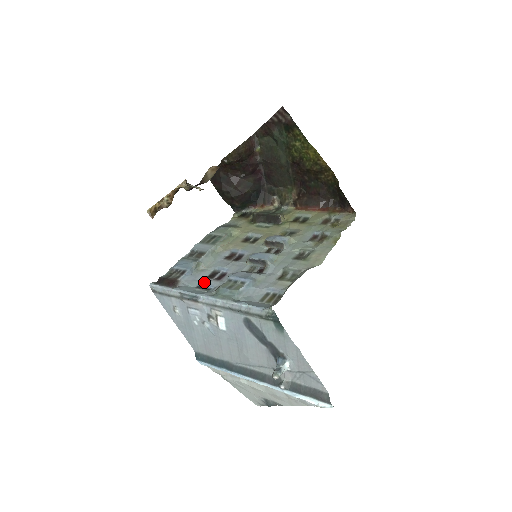
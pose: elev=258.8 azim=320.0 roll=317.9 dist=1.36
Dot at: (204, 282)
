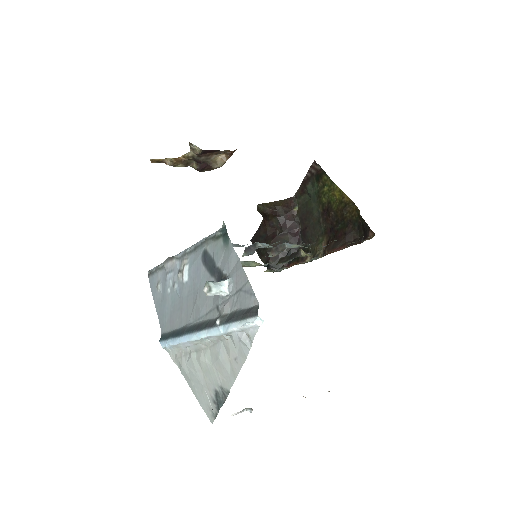
Dot at: occluded
